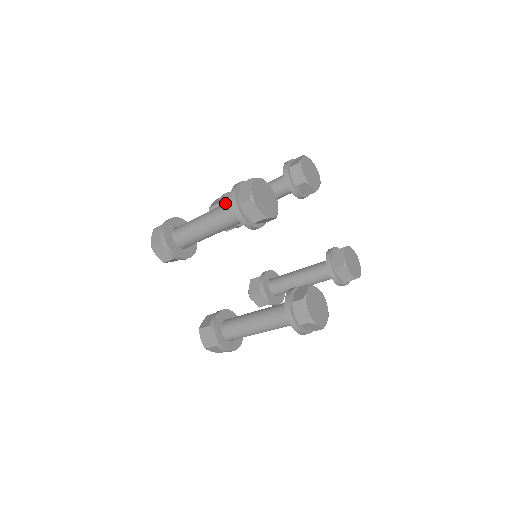
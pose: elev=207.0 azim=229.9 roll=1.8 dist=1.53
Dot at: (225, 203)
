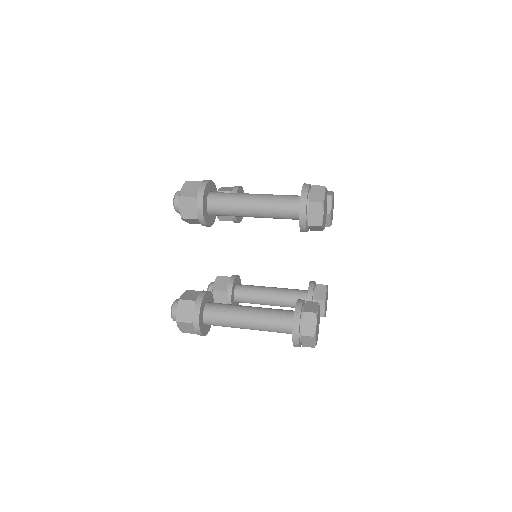
Dot at: (273, 325)
